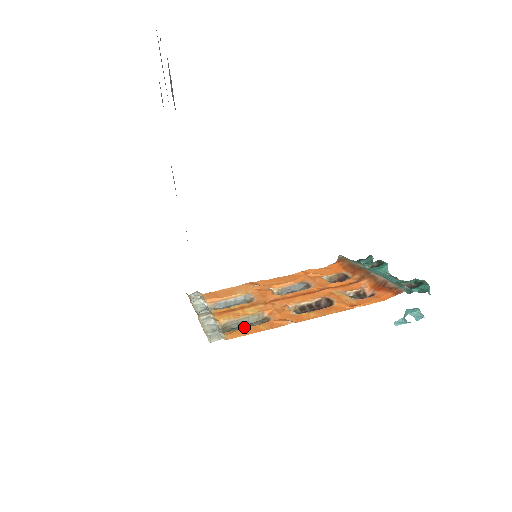
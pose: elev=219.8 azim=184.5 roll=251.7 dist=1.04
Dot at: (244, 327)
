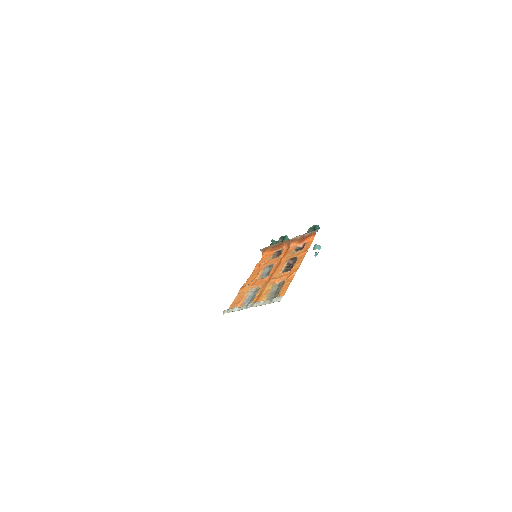
Dot at: (278, 292)
